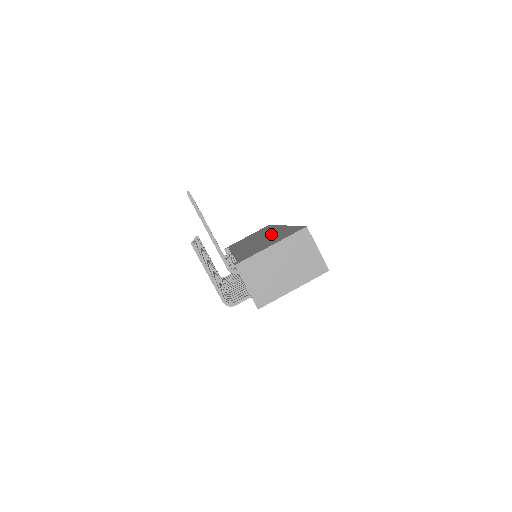
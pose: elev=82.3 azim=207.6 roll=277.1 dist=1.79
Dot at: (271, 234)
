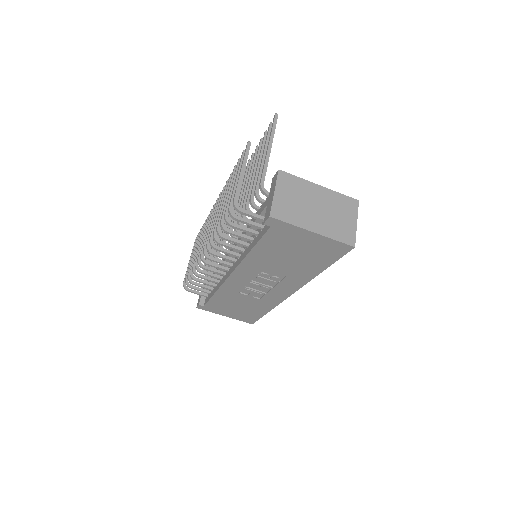
Dot at: occluded
